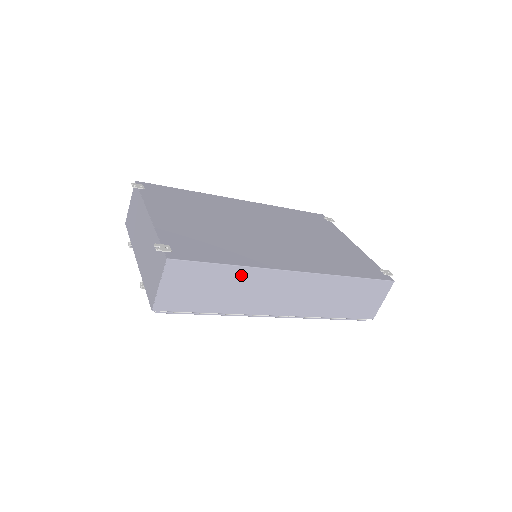
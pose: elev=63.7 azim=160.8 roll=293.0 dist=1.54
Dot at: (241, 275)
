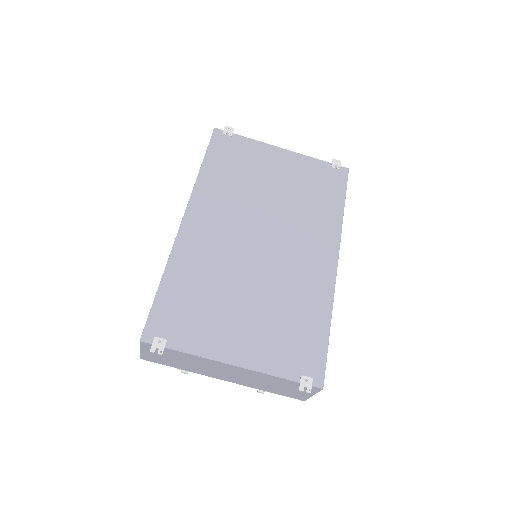
Dot at: occluded
